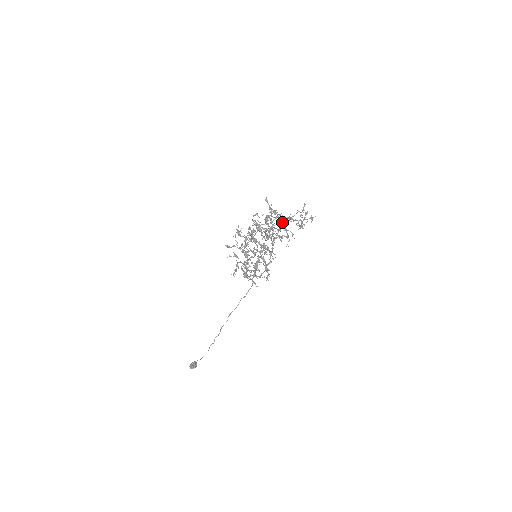
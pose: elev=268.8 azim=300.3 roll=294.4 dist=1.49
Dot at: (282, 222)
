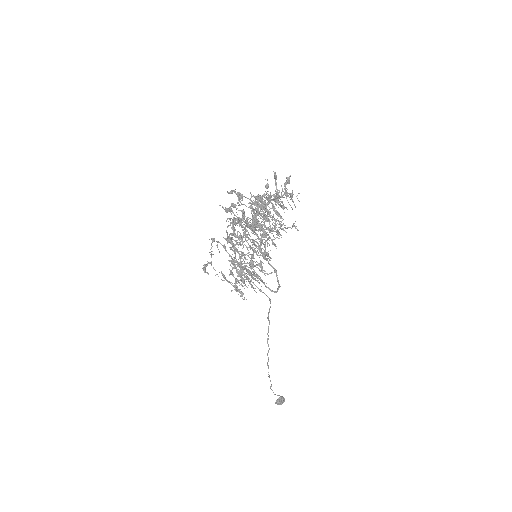
Dot at: (260, 205)
